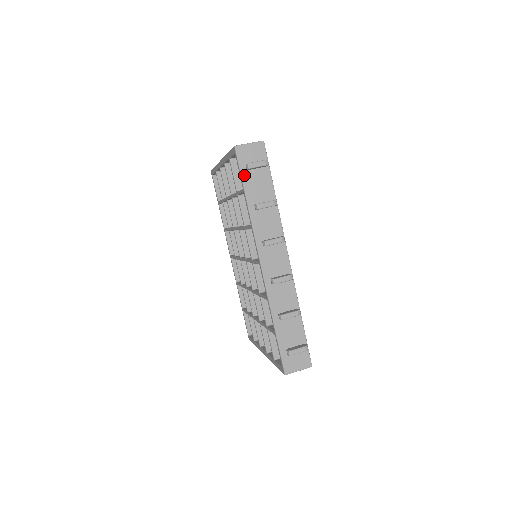
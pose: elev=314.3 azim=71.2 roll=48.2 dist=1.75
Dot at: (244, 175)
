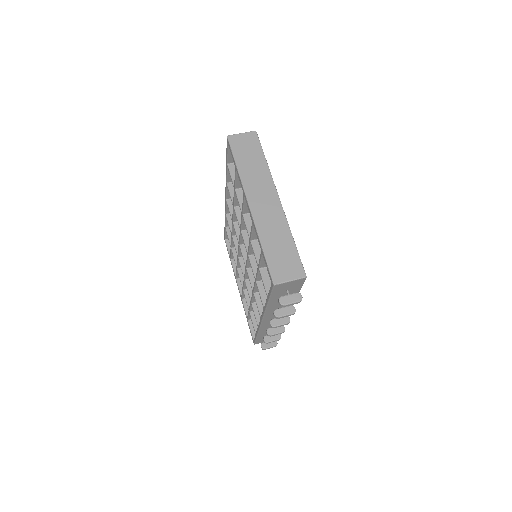
Dot at: (273, 295)
